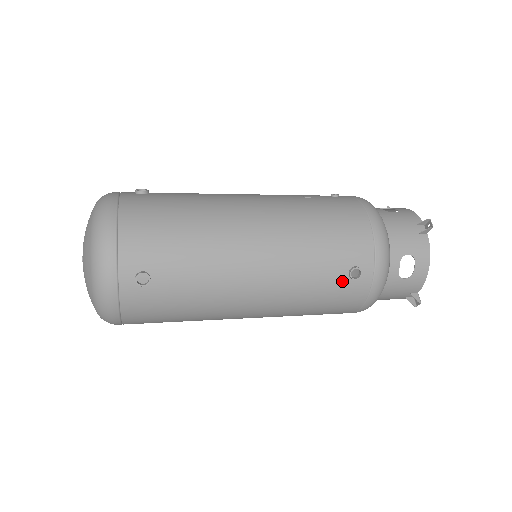
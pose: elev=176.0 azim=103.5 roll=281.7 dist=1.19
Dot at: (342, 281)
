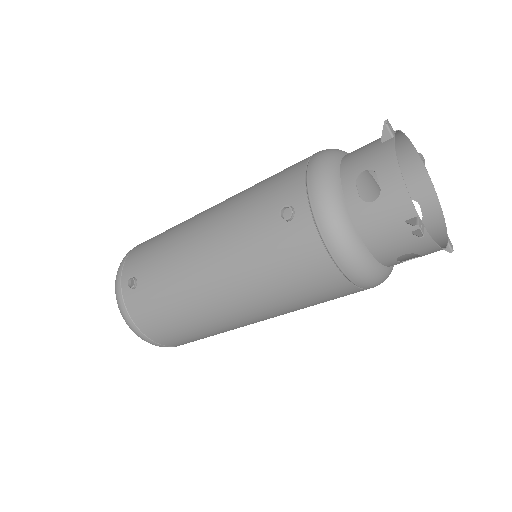
Dot at: (279, 228)
